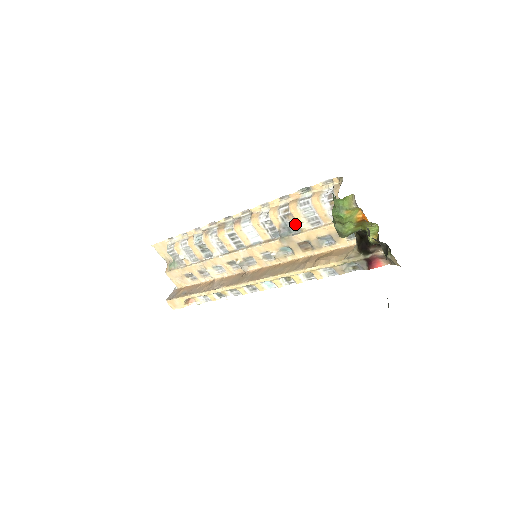
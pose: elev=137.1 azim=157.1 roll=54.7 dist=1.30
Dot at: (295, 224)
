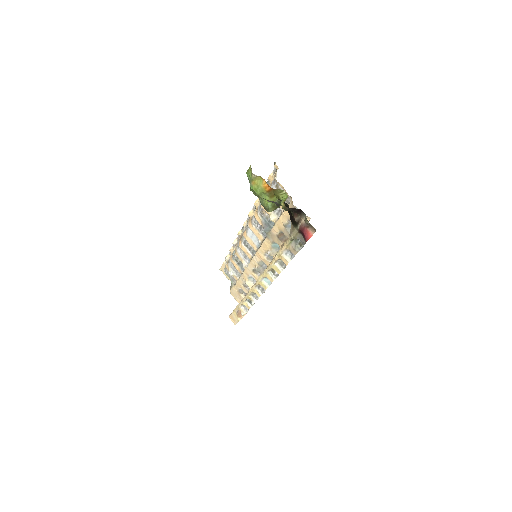
Dot at: (269, 218)
